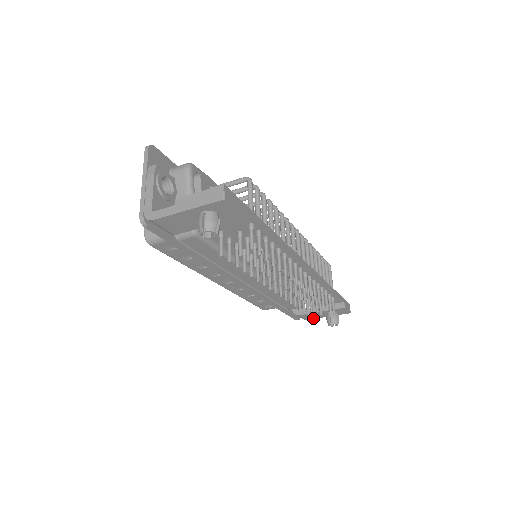
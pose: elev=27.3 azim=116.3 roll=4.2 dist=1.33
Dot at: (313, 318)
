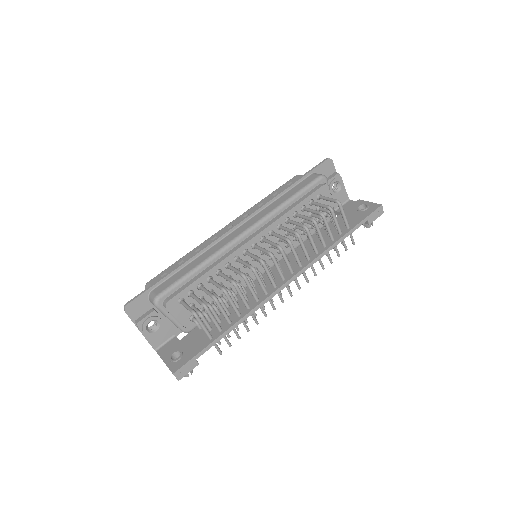
Dot at: occluded
